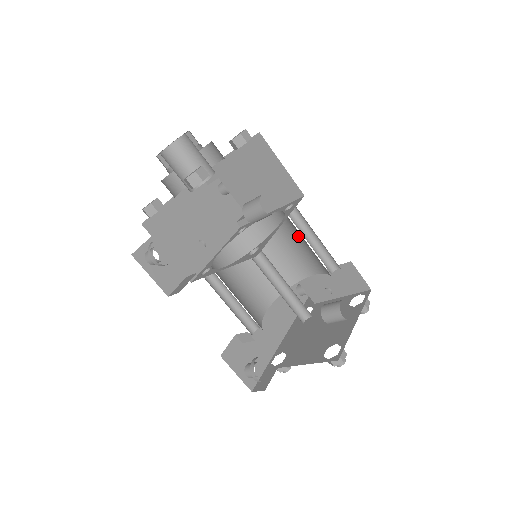
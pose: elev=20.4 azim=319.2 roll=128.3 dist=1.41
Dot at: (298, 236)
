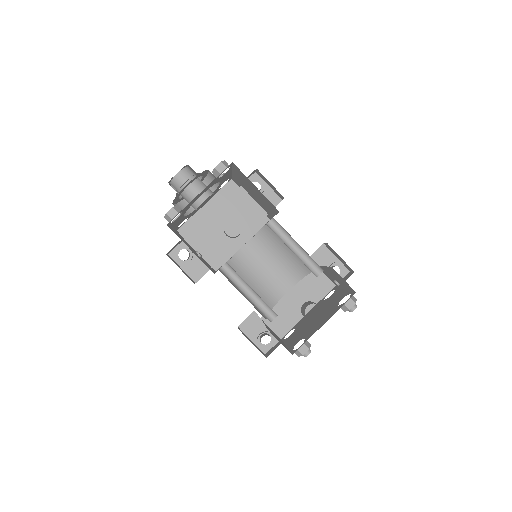
Dot at: occluded
